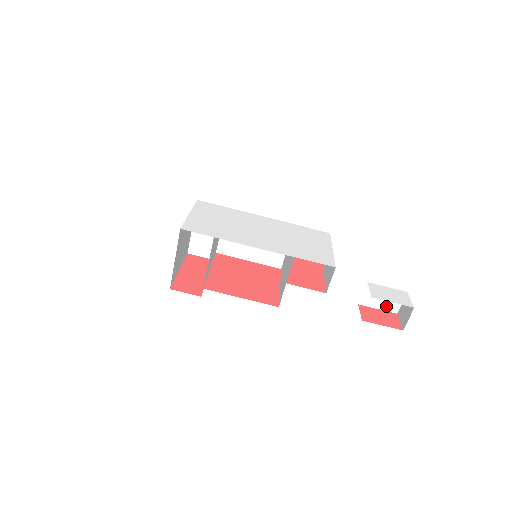
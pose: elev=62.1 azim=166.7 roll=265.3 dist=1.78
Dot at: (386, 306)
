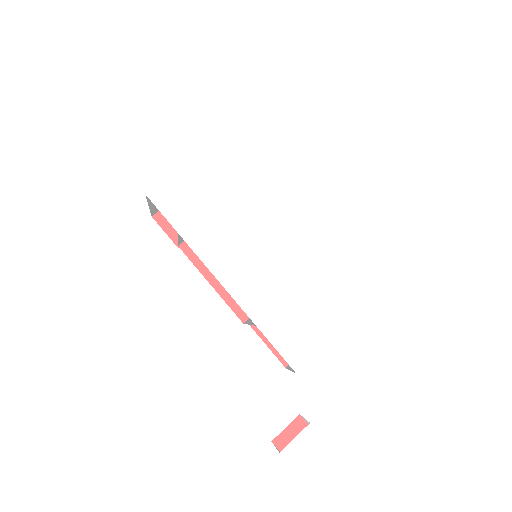
Dot at: occluded
